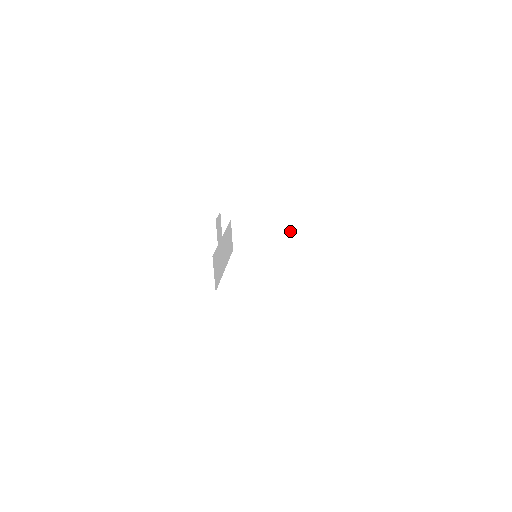
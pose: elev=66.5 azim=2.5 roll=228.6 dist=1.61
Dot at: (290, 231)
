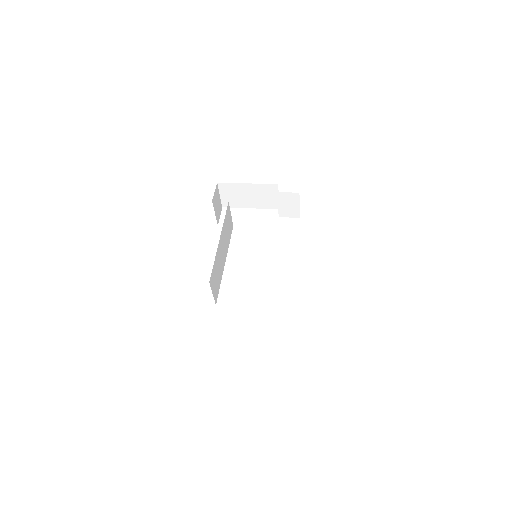
Dot at: (294, 206)
